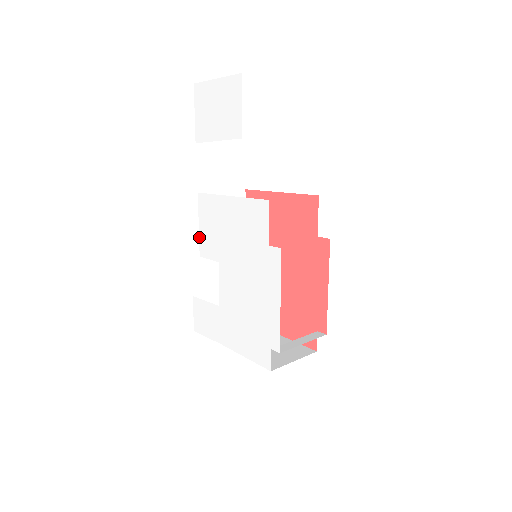
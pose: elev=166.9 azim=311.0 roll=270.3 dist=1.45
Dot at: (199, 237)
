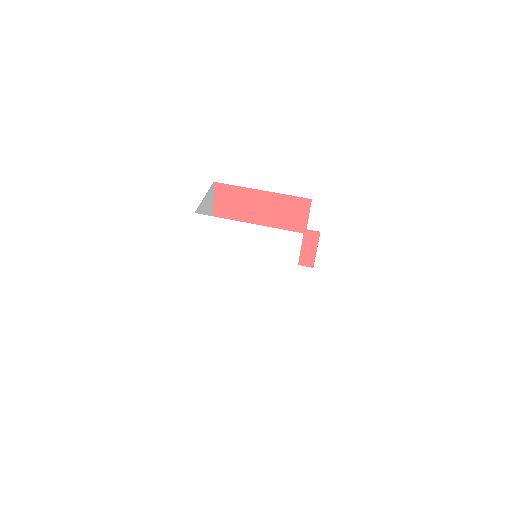
Dot at: (195, 250)
